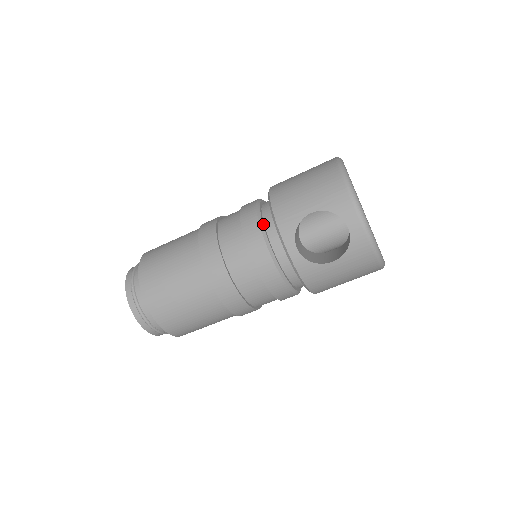
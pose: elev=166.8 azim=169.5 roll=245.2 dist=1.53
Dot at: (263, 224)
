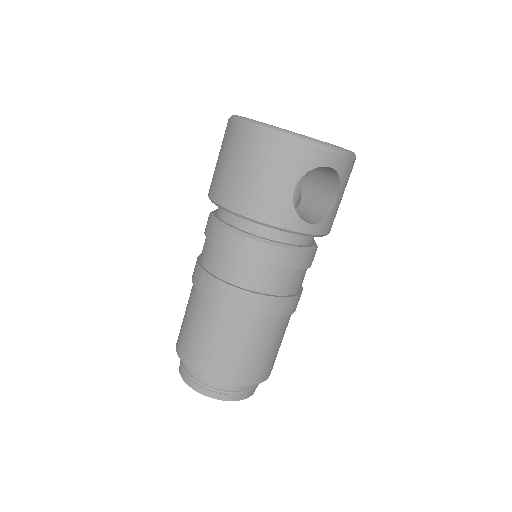
Dot at: (260, 238)
